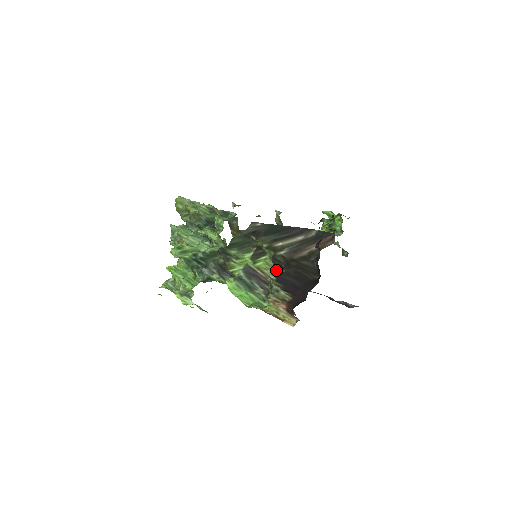
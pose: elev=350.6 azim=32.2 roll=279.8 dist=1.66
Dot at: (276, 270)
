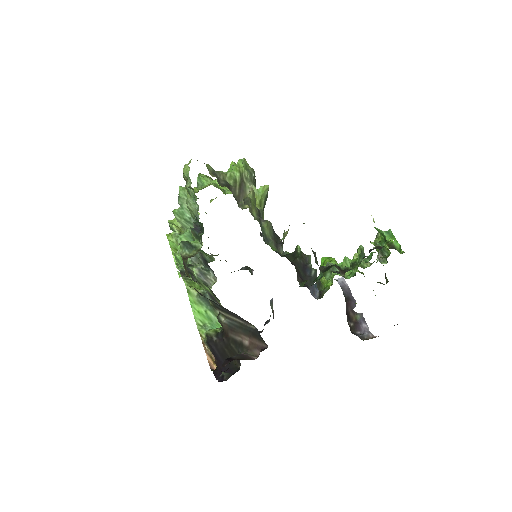
Dot at: occluded
